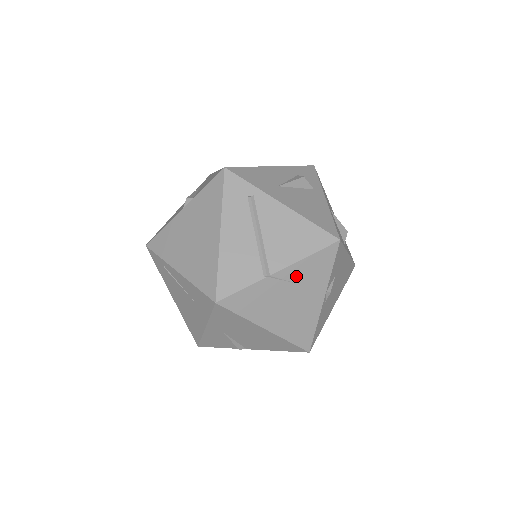
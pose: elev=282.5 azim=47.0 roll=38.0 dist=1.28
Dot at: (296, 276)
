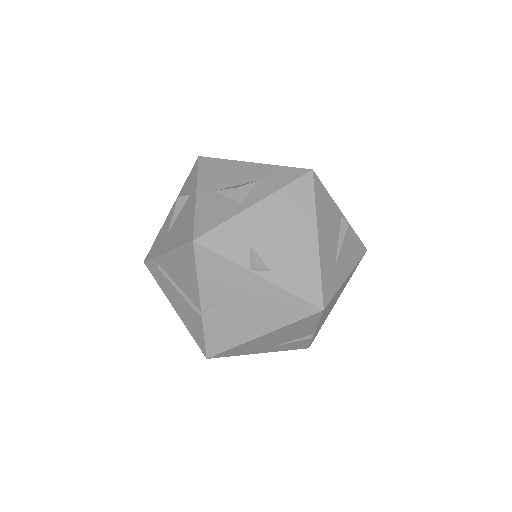
Dot at: (214, 292)
